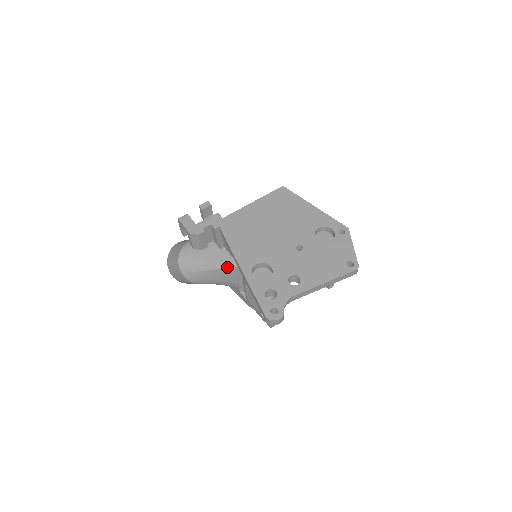
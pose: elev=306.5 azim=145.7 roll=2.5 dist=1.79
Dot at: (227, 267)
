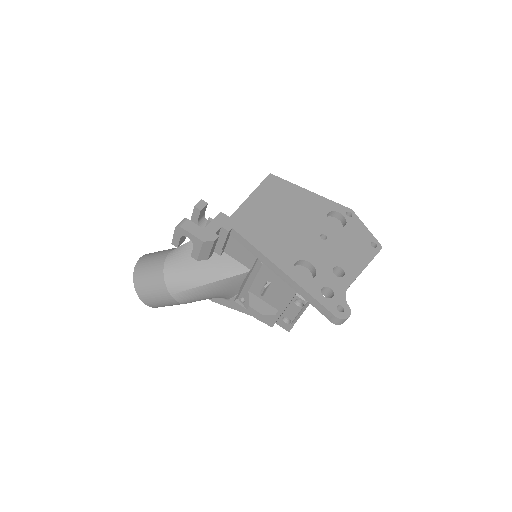
Dot at: (235, 275)
